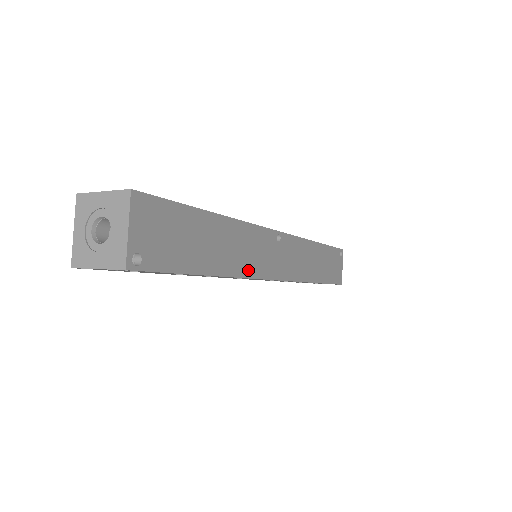
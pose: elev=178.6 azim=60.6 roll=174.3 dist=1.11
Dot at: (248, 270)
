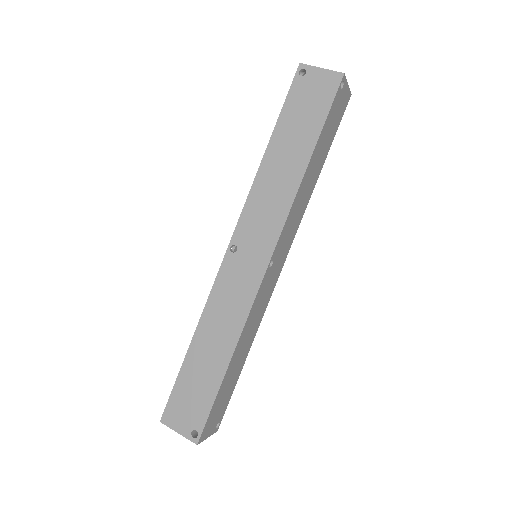
Dot at: (262, 314)
